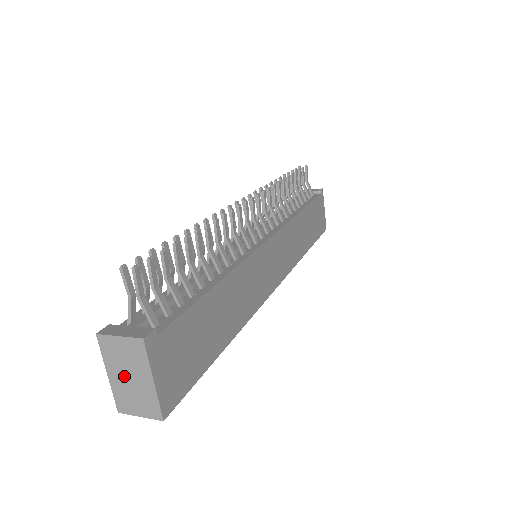
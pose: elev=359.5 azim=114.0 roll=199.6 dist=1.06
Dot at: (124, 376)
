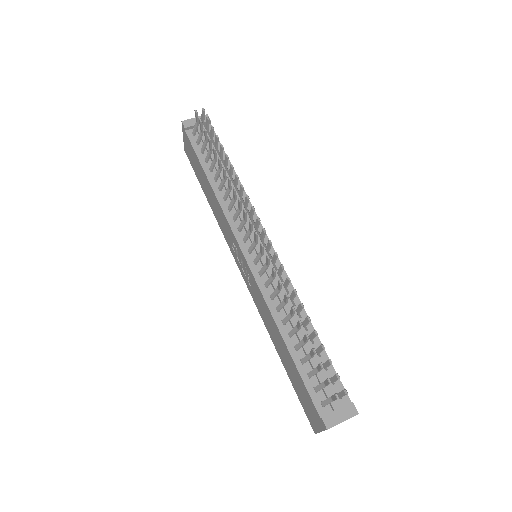
Dot at: occluded
